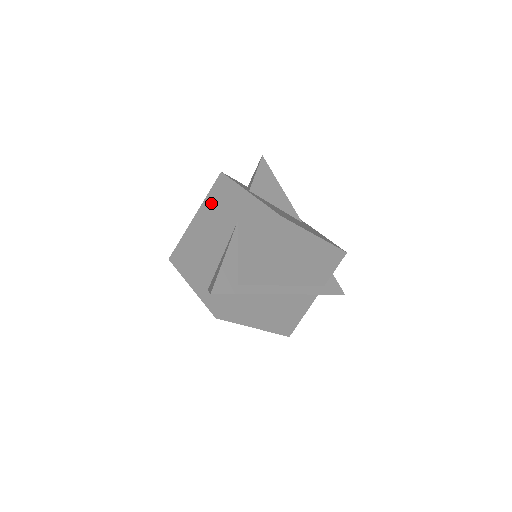
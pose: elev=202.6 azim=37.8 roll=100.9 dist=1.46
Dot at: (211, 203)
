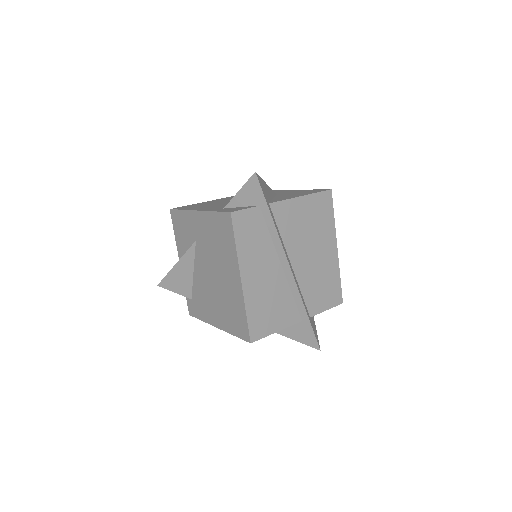
Dot at: occluded
